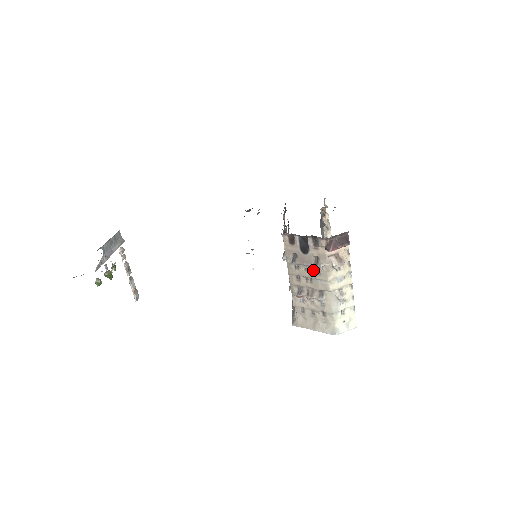
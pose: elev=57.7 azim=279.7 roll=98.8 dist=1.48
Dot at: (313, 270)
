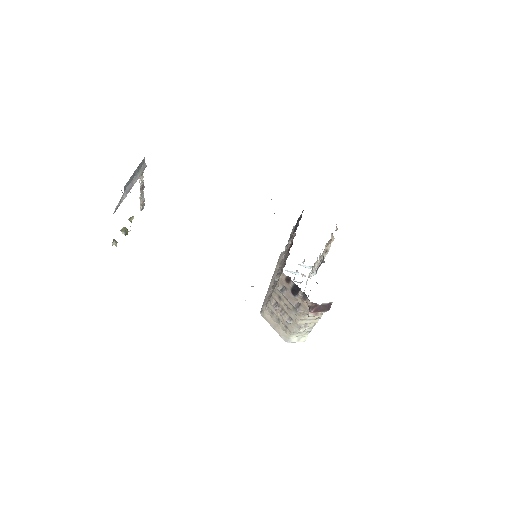
Dot at: occluded
